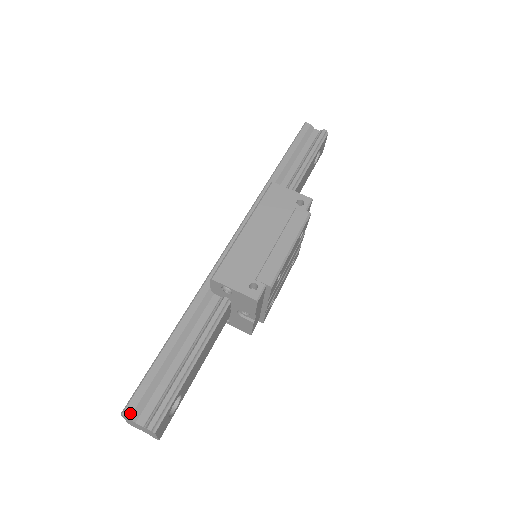
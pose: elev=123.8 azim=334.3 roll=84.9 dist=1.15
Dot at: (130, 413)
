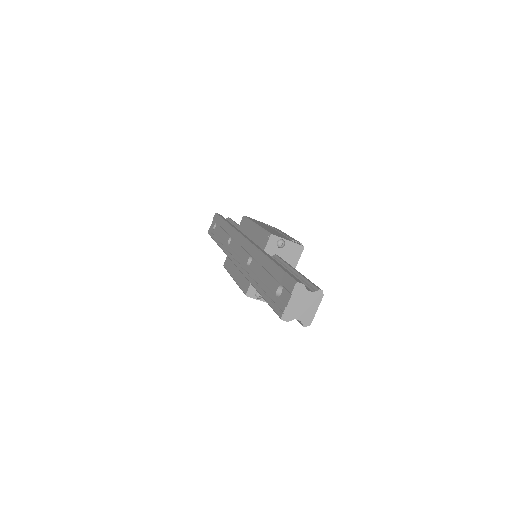
Dot at: (301, 282)
